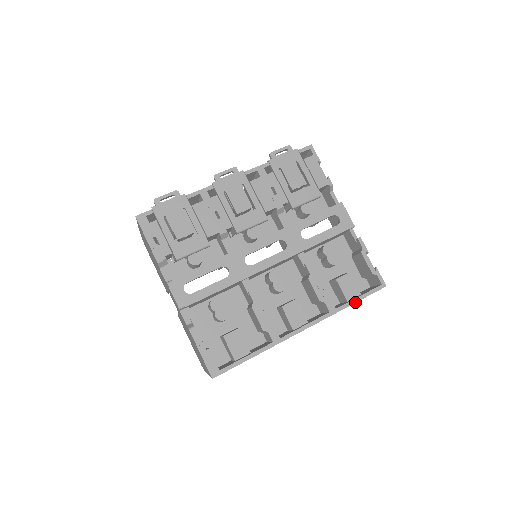
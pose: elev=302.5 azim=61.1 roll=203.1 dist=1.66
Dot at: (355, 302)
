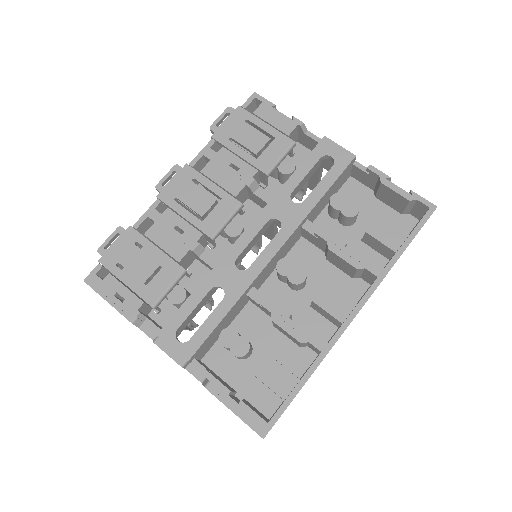
Dot at: (405, 248)
